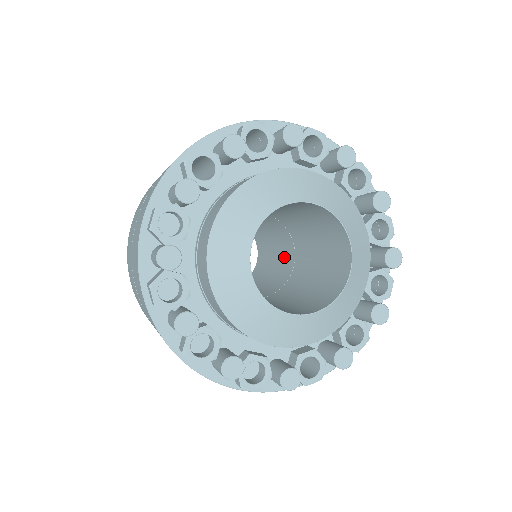
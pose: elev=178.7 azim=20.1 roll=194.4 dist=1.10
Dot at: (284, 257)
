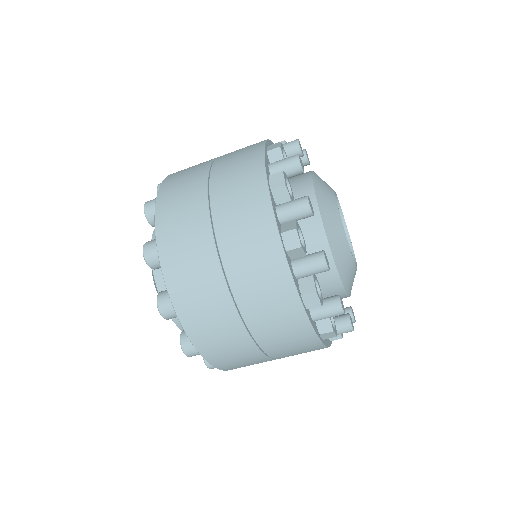
Dot at: occluded
